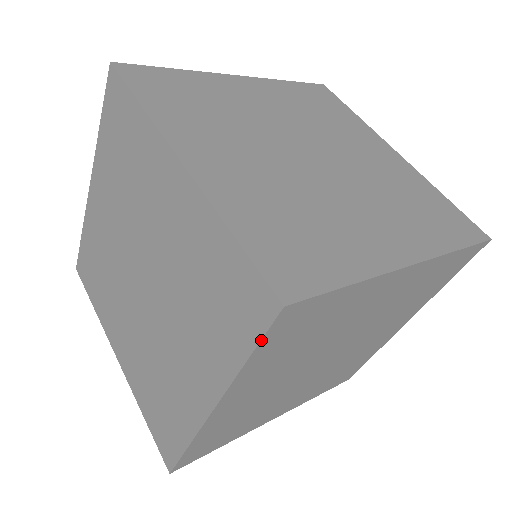
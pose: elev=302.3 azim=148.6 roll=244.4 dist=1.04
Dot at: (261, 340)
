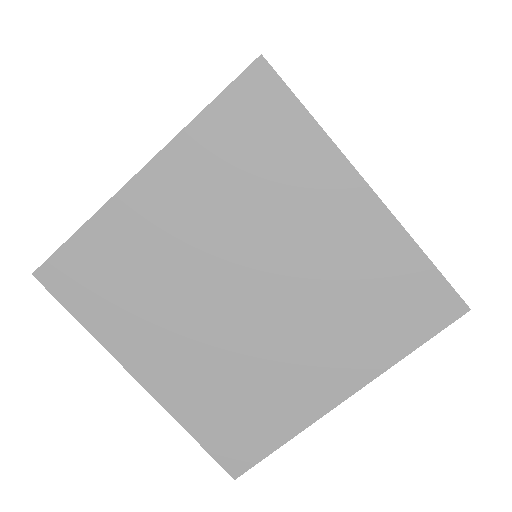
Dot at: (227, 87)
